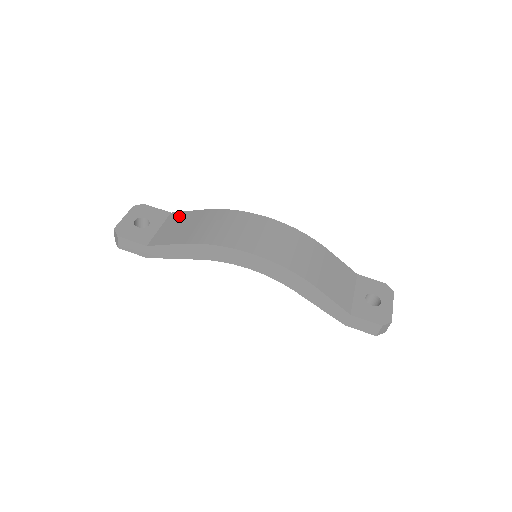
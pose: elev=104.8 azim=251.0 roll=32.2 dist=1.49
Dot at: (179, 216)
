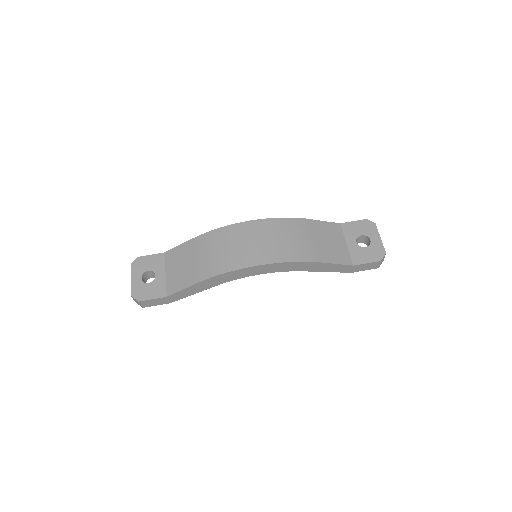
Dot at: (174, 254)
